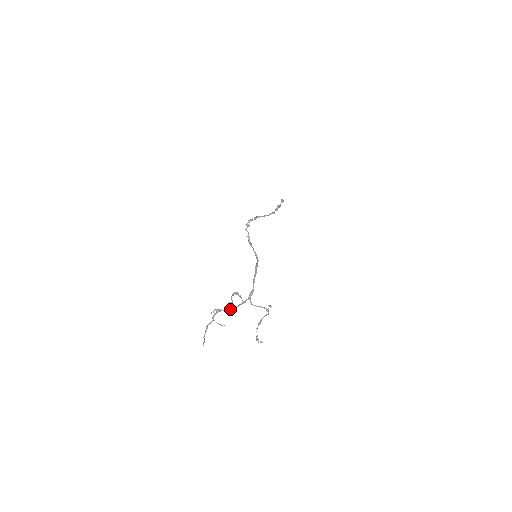
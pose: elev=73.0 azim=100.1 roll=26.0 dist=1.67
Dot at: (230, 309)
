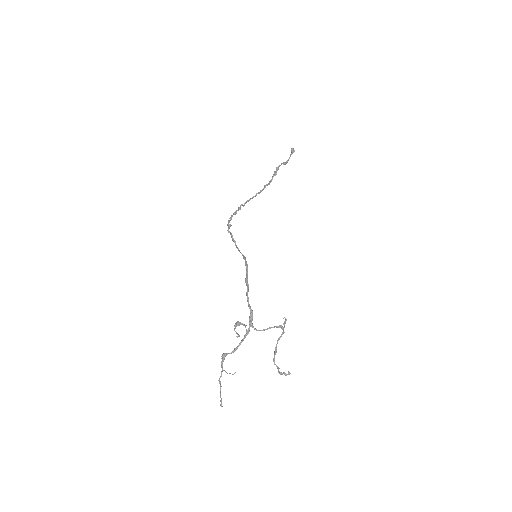
Dot at: (234, 349)
